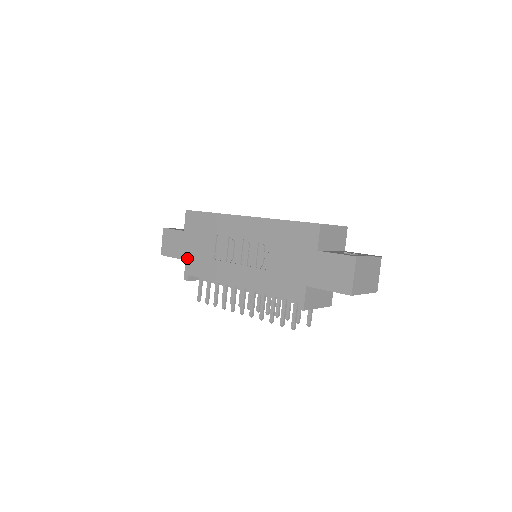
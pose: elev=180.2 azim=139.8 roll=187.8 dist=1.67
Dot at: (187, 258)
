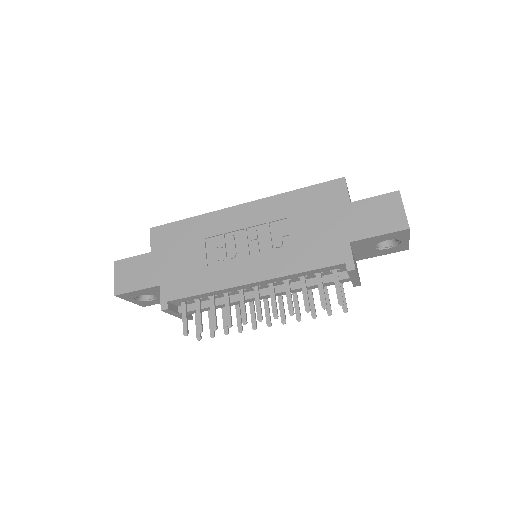
Dot at: (162, 281)
